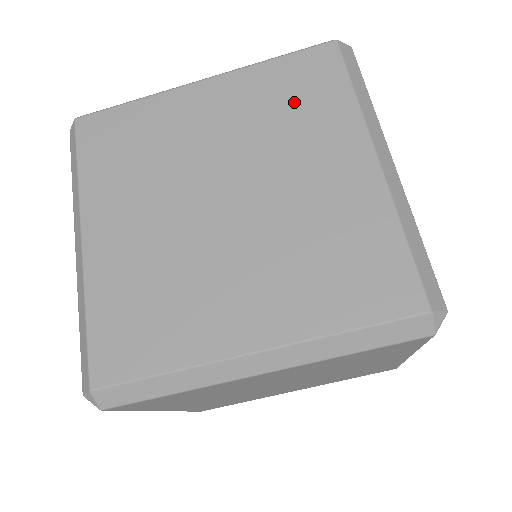
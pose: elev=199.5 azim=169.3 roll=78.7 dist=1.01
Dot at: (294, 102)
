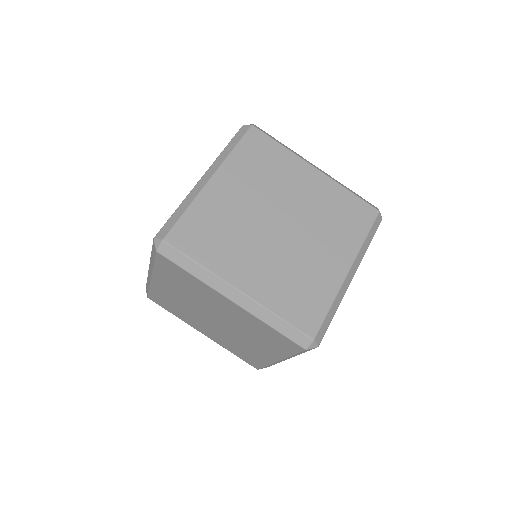
Dot at: (264, 163)
